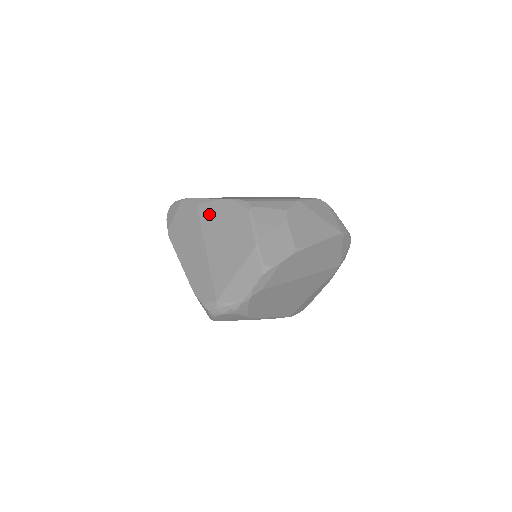
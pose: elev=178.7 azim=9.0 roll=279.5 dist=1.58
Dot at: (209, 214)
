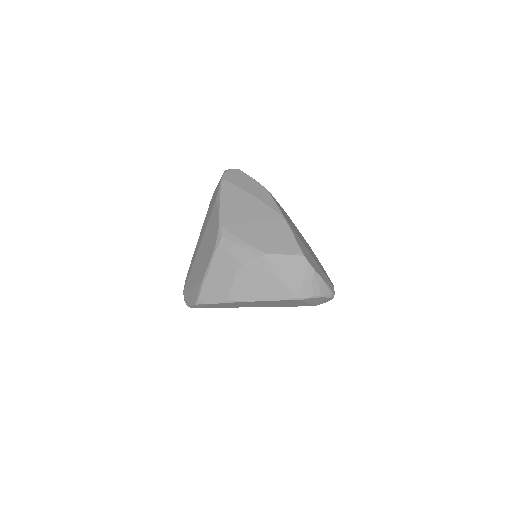
Dot at: (212, 219)
